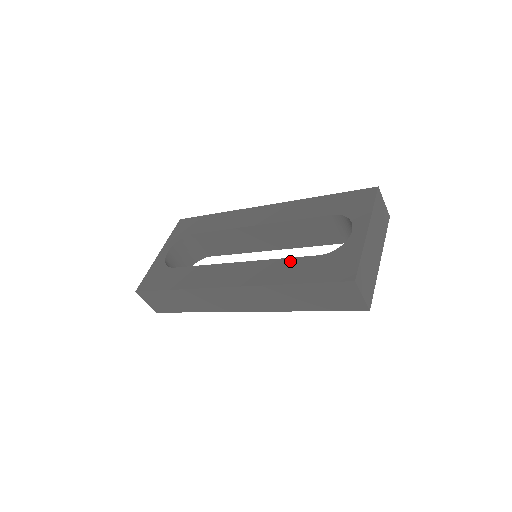
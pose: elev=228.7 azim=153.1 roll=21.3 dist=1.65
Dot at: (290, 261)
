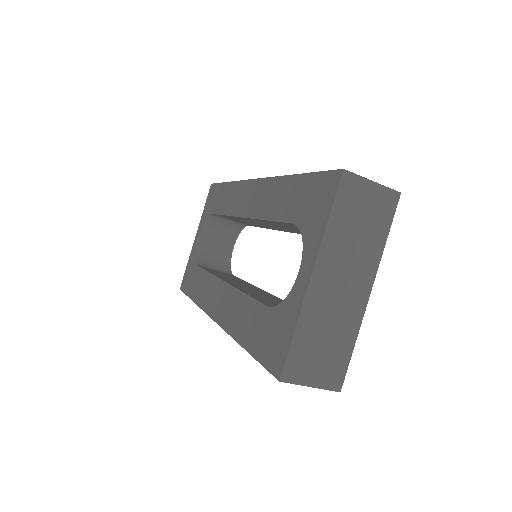
Dot at: (249, 303)
